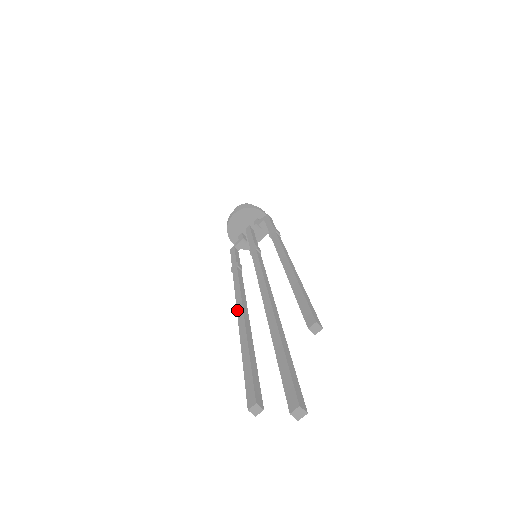
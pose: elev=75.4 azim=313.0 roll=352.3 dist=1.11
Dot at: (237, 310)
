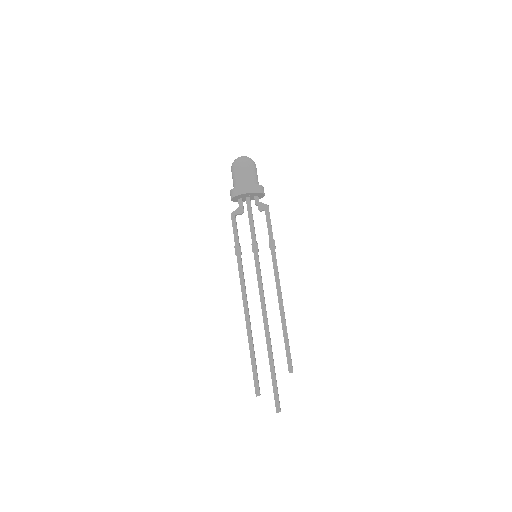
Dot at: (245, 313)
